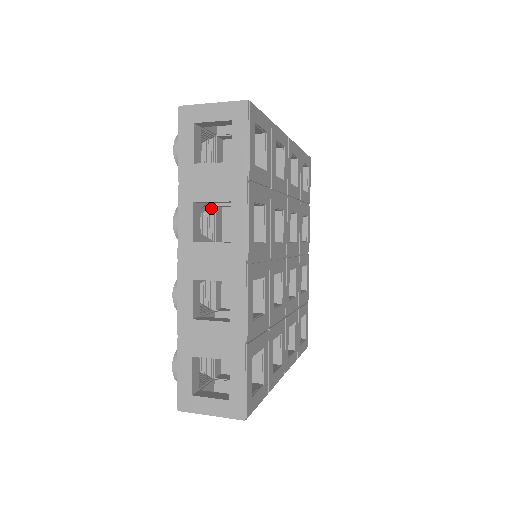
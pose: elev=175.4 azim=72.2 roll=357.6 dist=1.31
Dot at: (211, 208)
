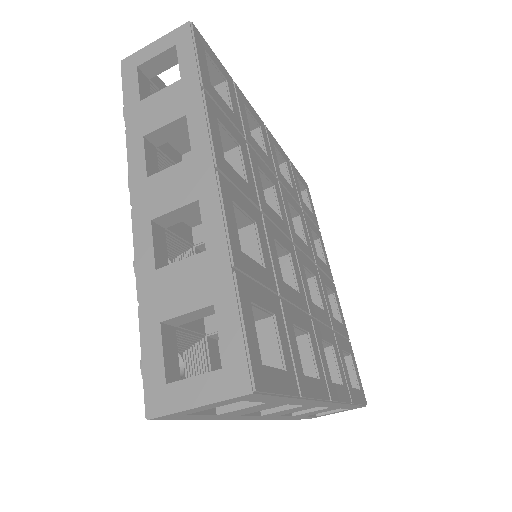
Dot at: occluded
